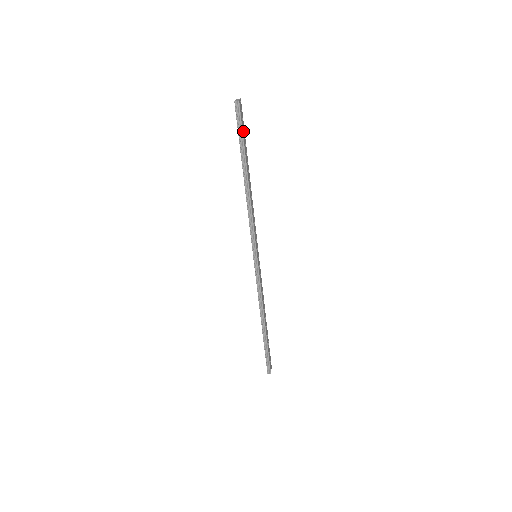
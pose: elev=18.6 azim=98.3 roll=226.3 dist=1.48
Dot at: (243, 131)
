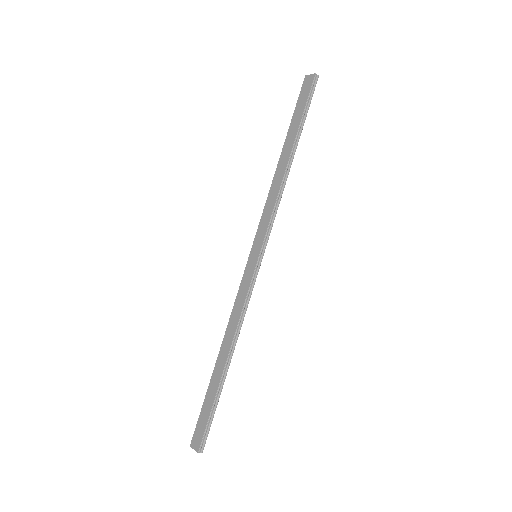
Dot at: occluded
